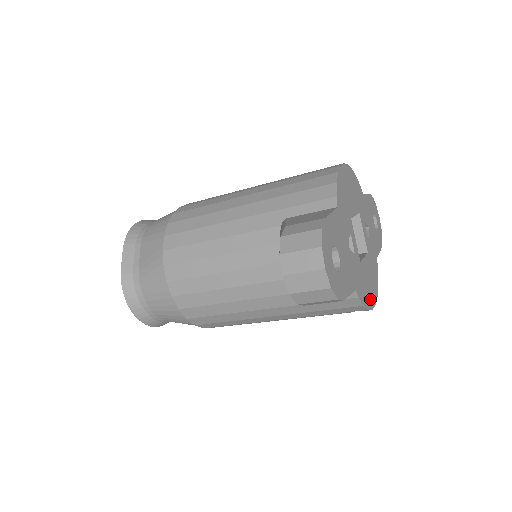
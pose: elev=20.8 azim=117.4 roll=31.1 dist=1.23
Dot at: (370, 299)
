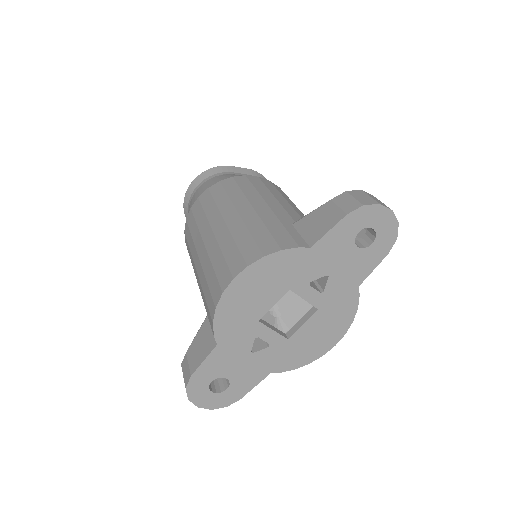
Dot at: (319, 350)
